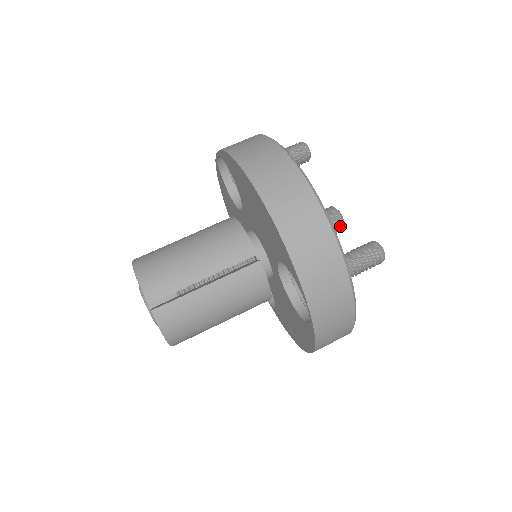
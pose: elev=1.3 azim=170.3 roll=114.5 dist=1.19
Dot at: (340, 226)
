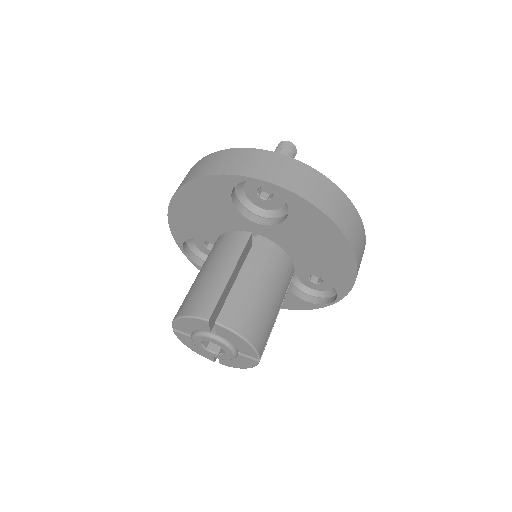
Dot at: occluded
